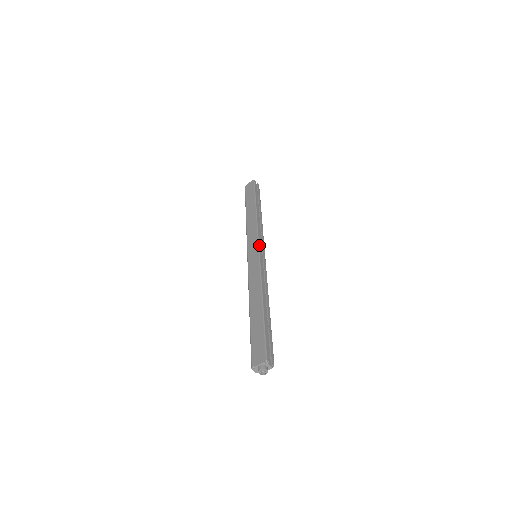
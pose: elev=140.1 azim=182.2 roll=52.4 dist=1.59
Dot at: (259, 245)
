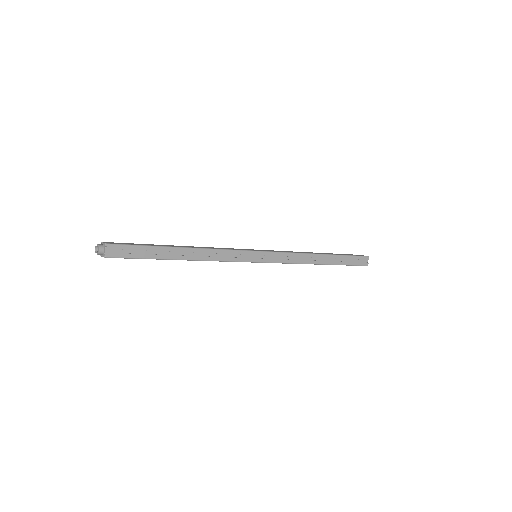
Dot at: (268, 252)
